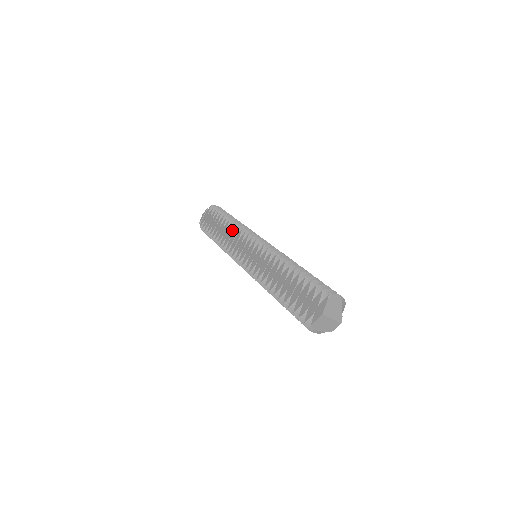
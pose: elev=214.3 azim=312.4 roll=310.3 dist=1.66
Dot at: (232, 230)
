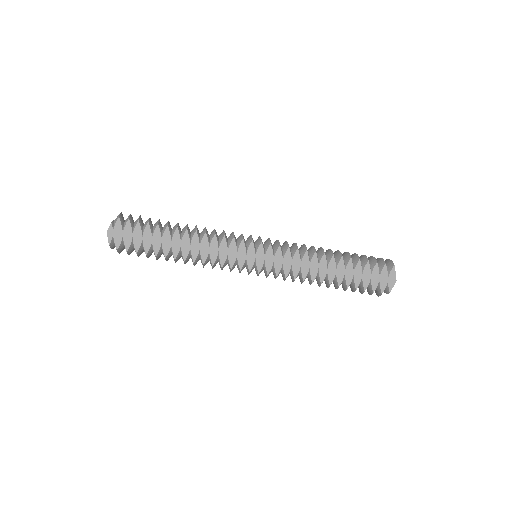
Dot at: (205, 240)
